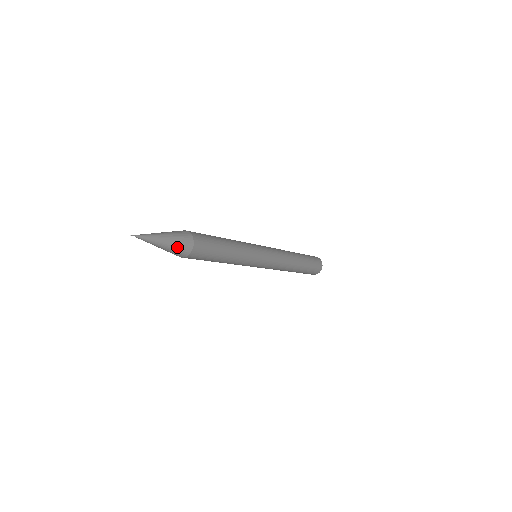
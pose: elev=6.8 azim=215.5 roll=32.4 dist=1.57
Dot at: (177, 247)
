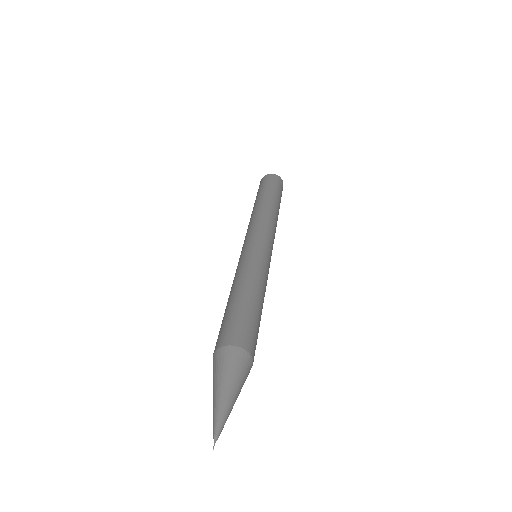
Dot at: occluded
